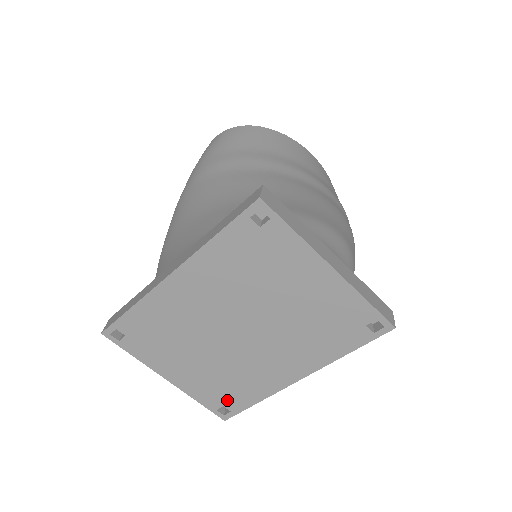
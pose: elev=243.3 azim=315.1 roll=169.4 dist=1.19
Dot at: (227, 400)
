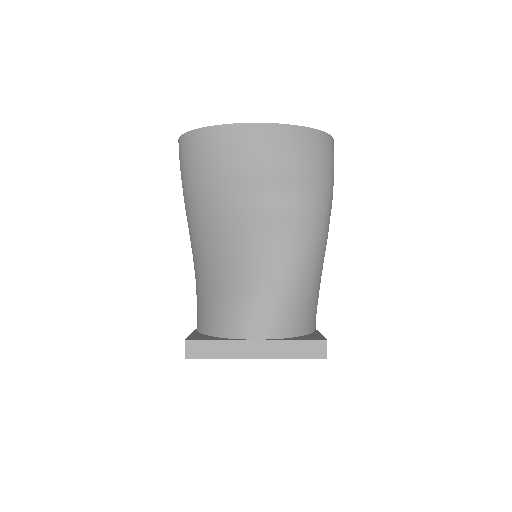
Dot at: occluded
